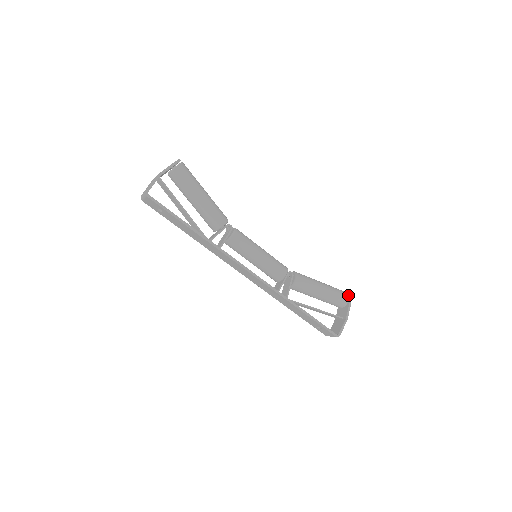
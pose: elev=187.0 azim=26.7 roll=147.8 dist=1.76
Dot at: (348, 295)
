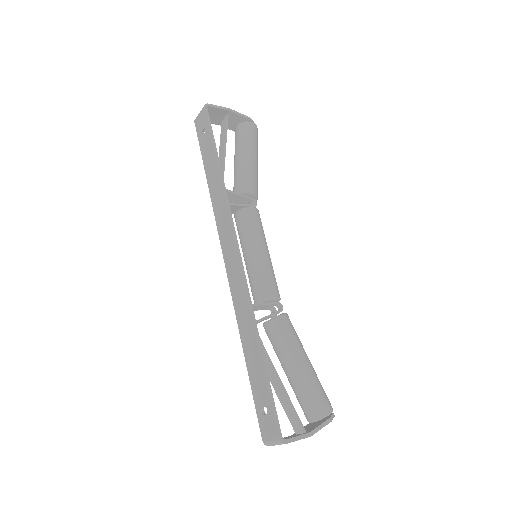
Dot at: occluded
